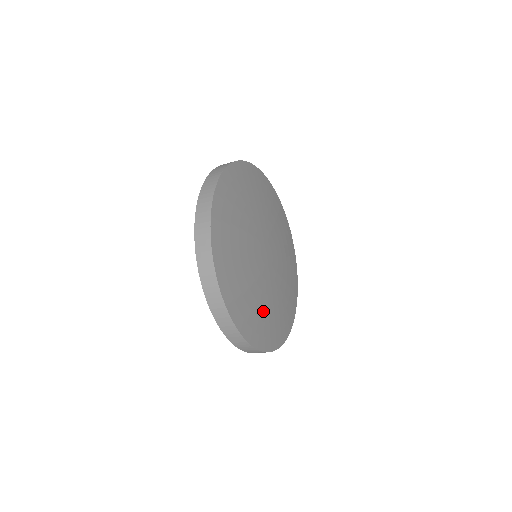
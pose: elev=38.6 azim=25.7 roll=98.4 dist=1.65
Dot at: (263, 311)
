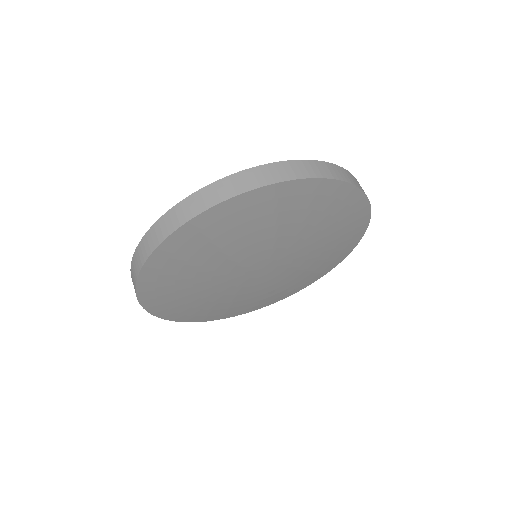
Dot at: (231, 304)
